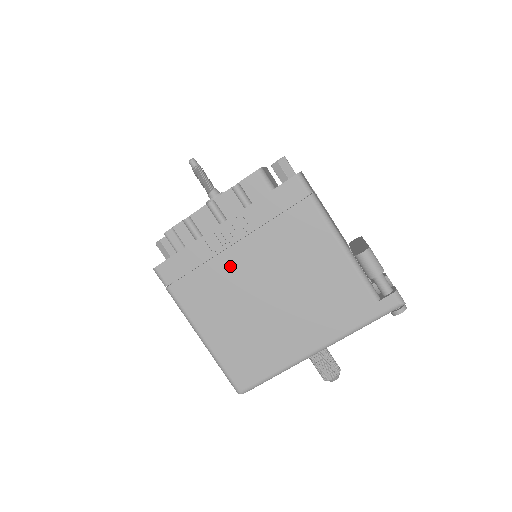
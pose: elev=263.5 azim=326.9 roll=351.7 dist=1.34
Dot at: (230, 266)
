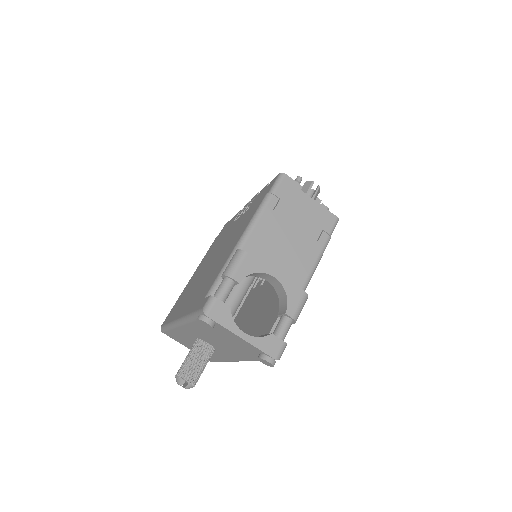
Dot at: occluded
